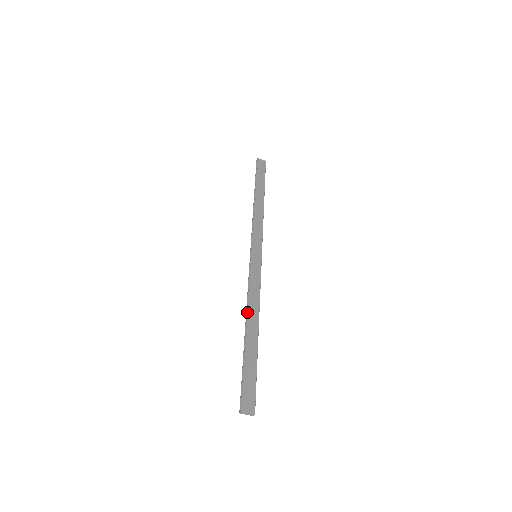
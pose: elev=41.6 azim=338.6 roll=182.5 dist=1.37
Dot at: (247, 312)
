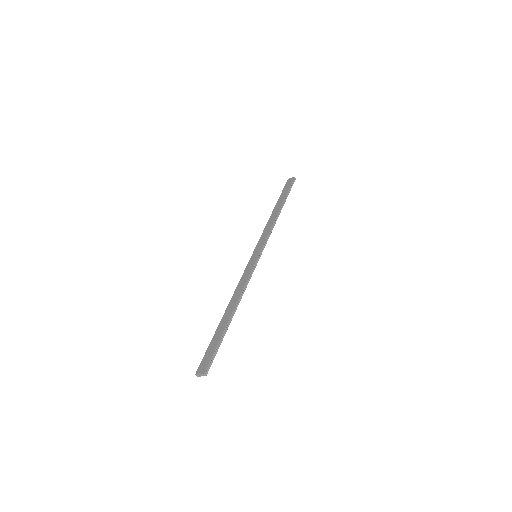
Dot at: occluded
